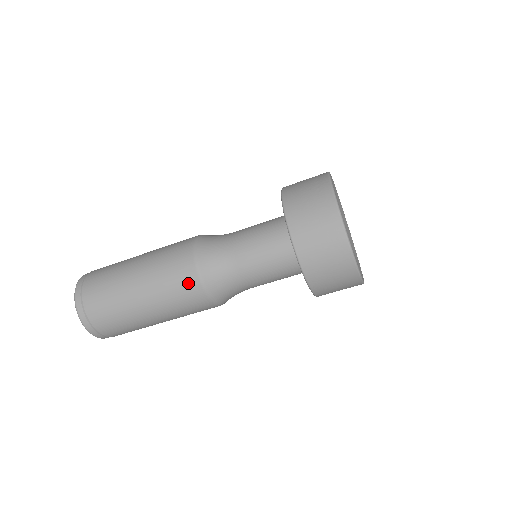
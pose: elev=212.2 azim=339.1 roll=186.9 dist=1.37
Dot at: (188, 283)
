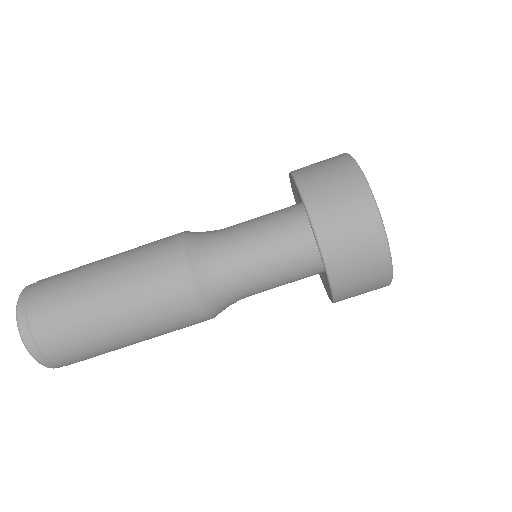
Dot at: (176, 291)
